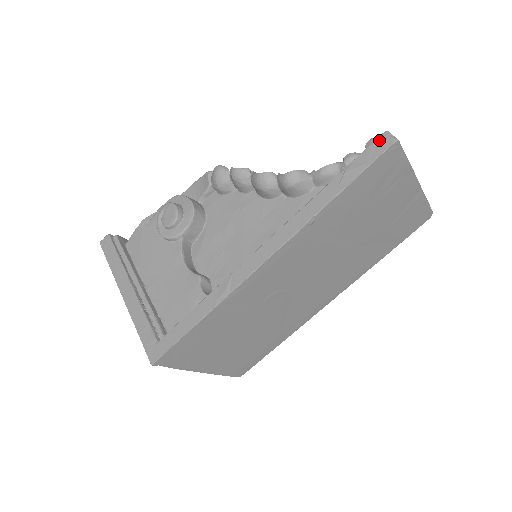
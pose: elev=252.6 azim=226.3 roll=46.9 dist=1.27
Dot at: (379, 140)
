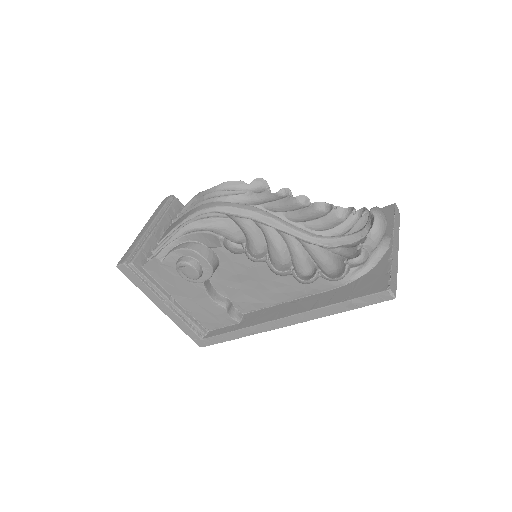
Dot at: (382, 294)
